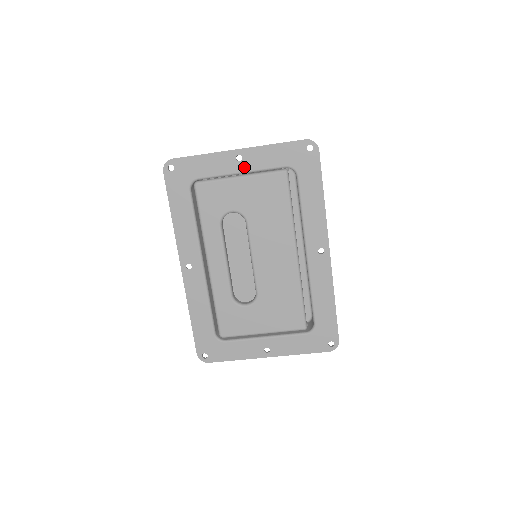
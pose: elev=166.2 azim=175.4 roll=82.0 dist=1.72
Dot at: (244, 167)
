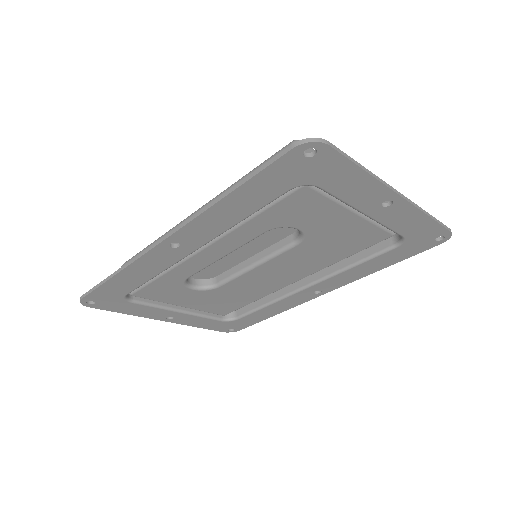
Dot at: (376, 213)
